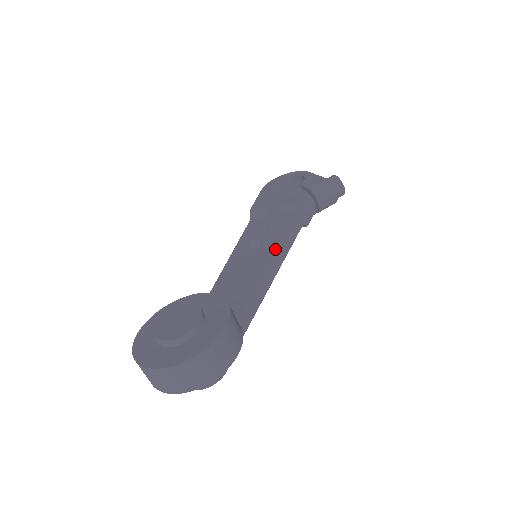
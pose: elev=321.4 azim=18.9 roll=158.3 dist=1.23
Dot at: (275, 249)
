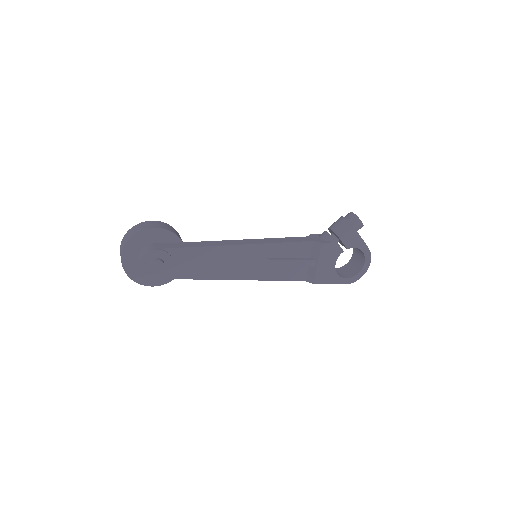
Dot at: occluded
